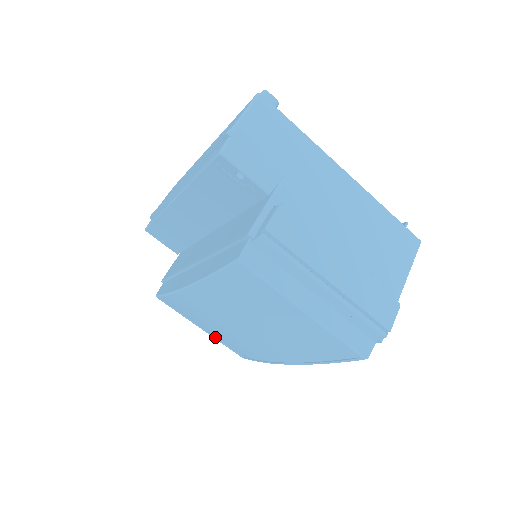
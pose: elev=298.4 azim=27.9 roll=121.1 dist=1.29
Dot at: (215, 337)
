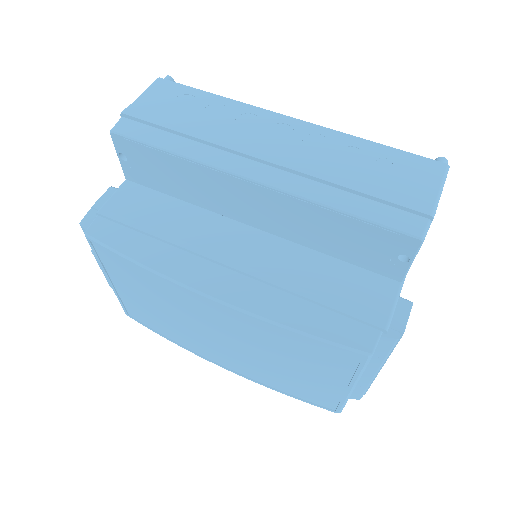
Dot at: (118, 293)
